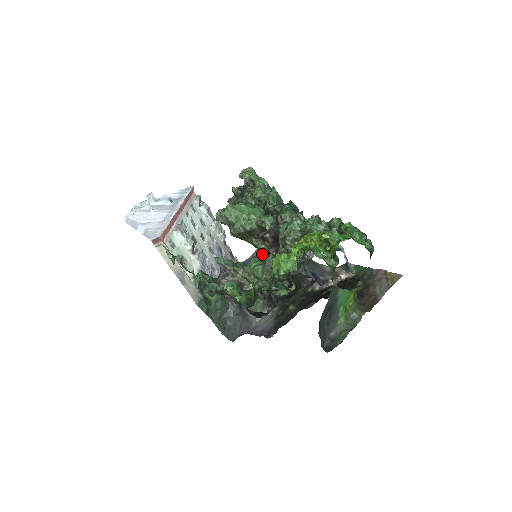
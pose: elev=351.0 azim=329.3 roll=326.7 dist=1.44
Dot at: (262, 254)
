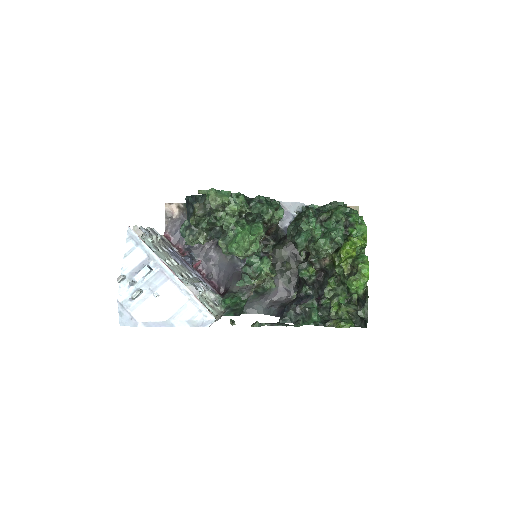
Dot at: occluded
